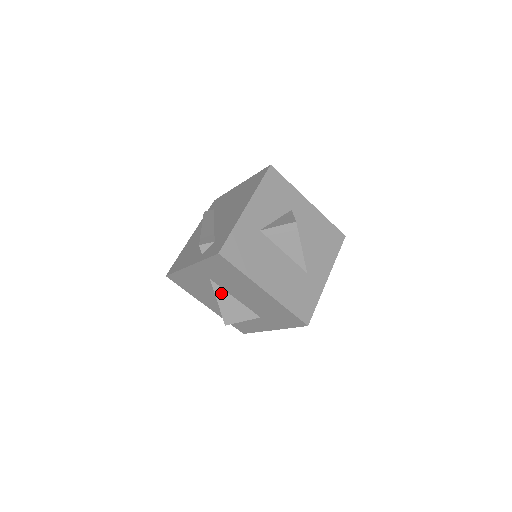
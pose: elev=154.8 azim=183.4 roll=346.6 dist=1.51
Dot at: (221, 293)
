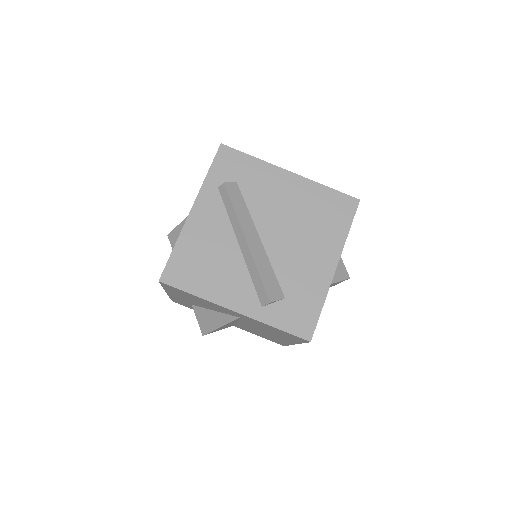
Dot at: occluded
